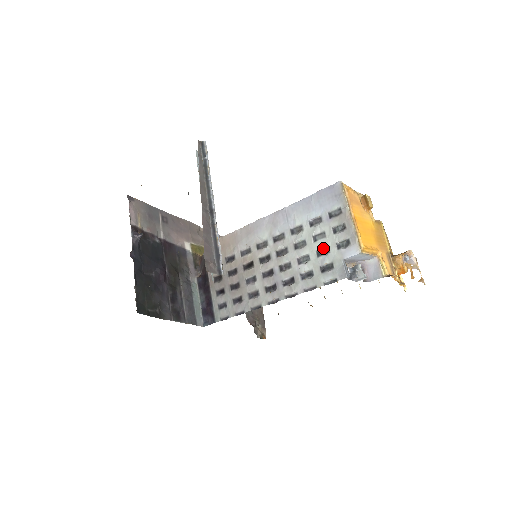
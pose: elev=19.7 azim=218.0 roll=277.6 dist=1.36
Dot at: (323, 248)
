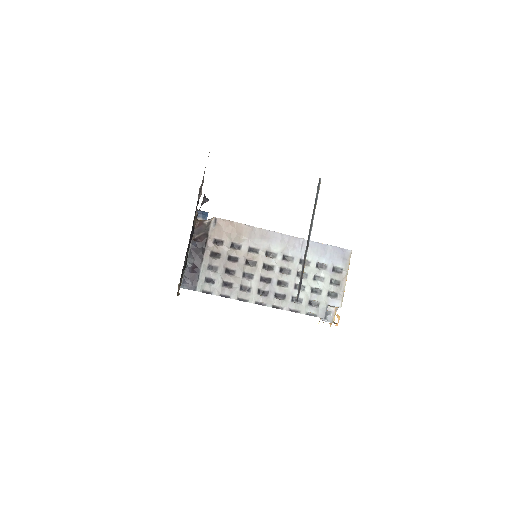
Dot at: (317, 288)
